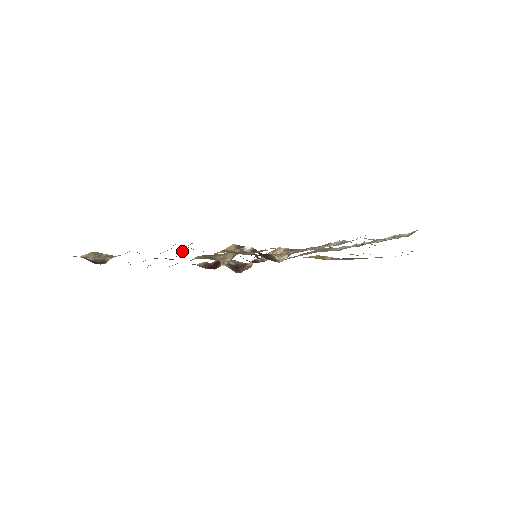
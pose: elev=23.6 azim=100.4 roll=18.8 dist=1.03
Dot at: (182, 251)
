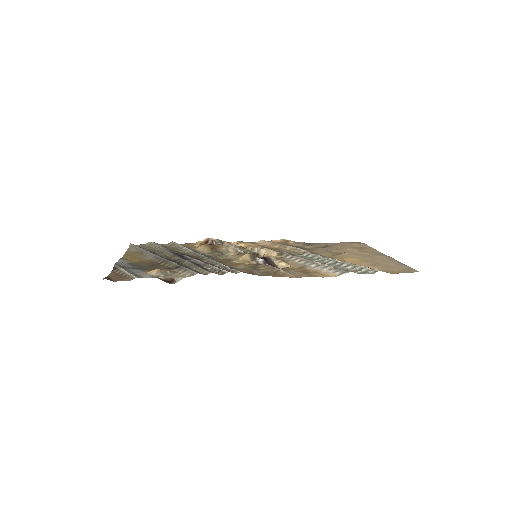
Dot at: (221, 267)
